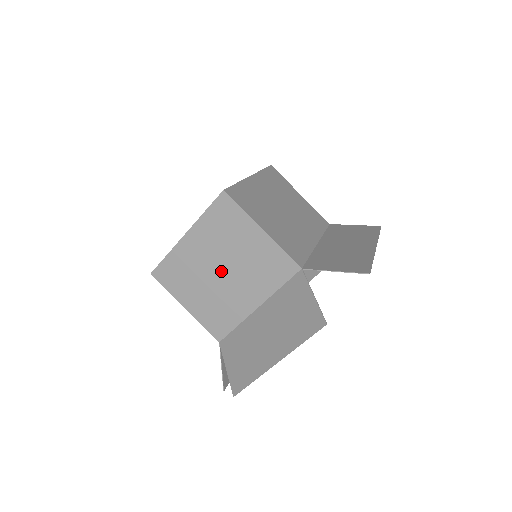
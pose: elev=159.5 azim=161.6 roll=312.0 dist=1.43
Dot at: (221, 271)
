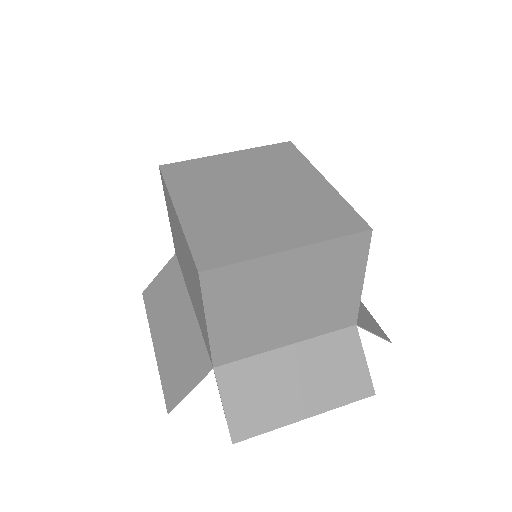
Dot at: (289, 302)
